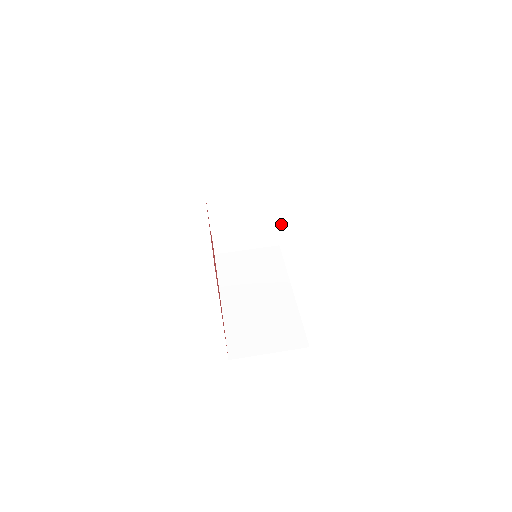
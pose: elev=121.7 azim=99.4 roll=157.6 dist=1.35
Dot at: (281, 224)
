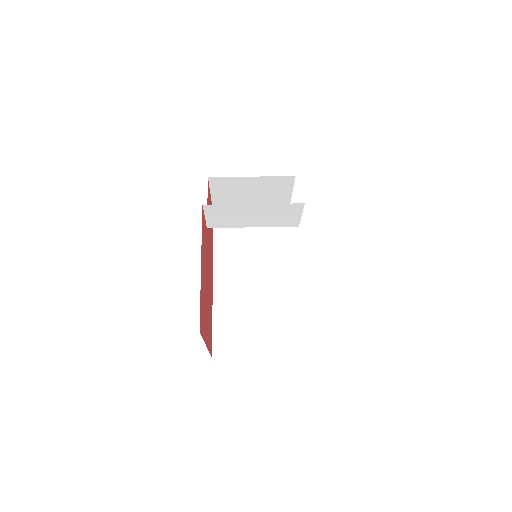
Dot at: (291, 226)
